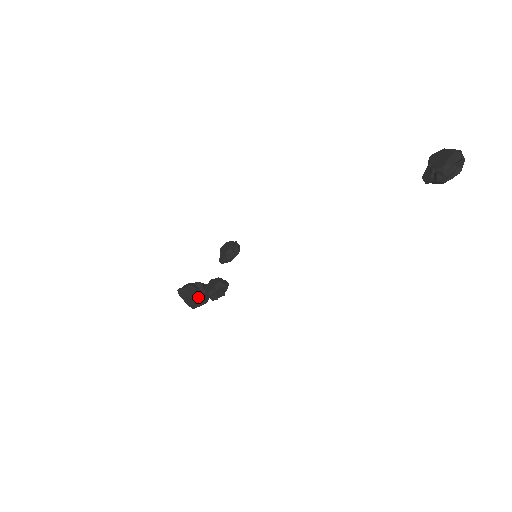
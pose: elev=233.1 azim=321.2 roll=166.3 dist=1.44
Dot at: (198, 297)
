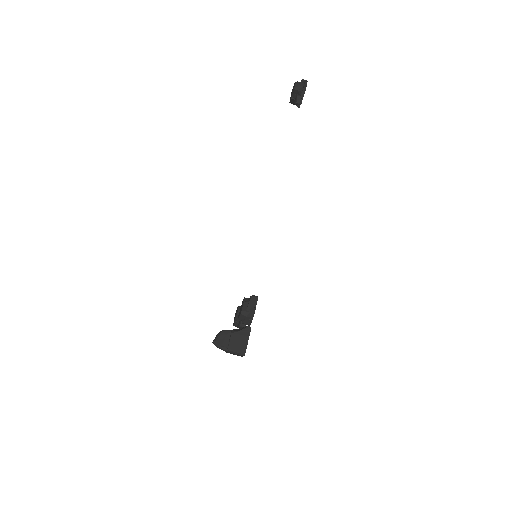
Dot at: (238, 331)
